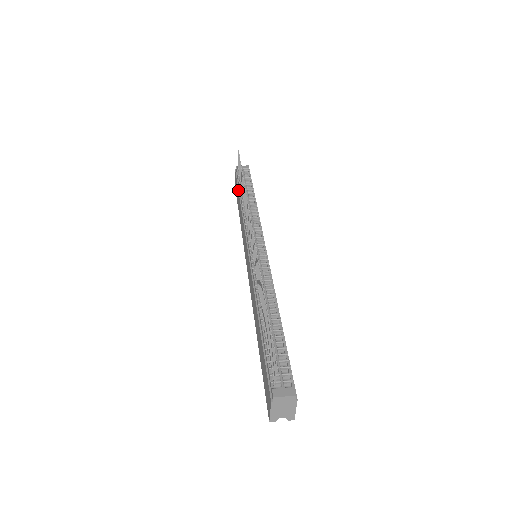
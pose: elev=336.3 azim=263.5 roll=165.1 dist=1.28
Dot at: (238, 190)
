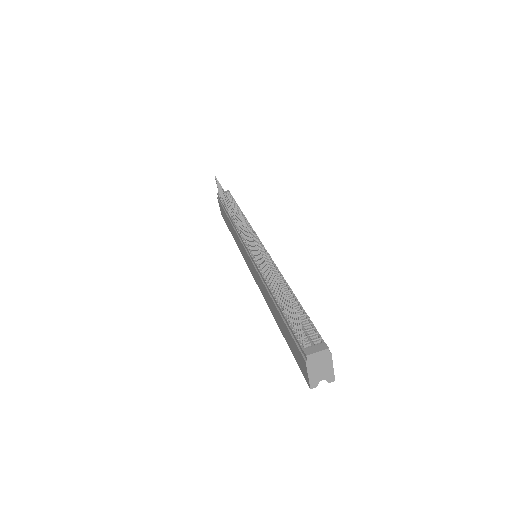
Dot at: (224, 211)
